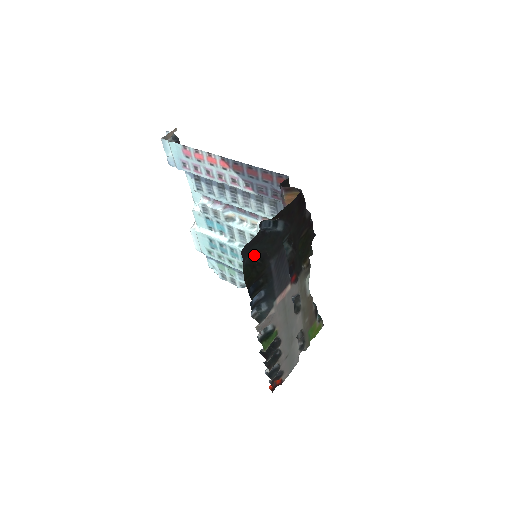
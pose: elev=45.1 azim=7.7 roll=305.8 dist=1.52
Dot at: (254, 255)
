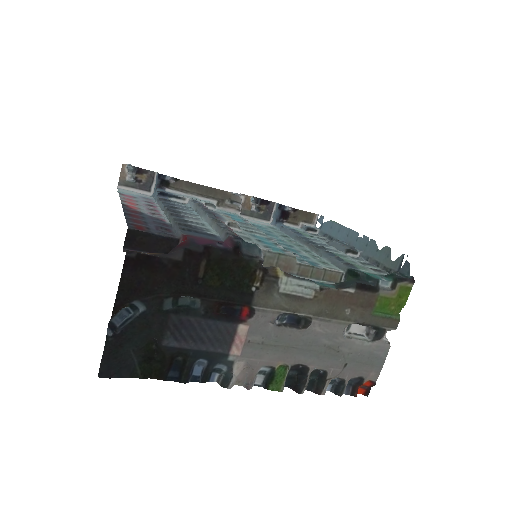
Dot at: (141, 349)
